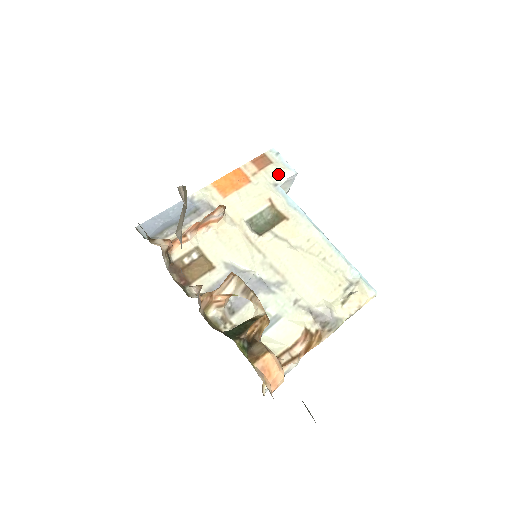
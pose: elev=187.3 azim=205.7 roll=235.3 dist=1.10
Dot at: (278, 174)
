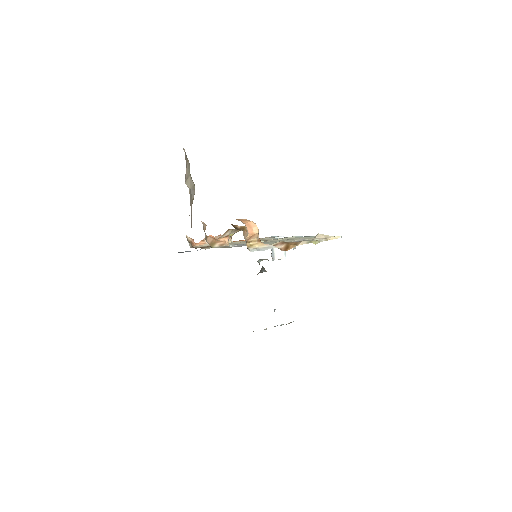
Dot at: (271, 237)
